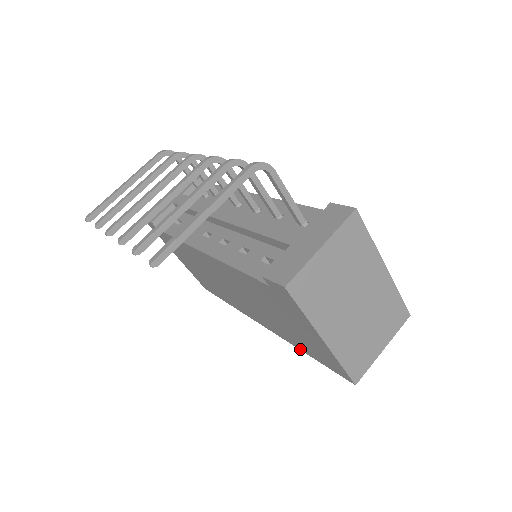
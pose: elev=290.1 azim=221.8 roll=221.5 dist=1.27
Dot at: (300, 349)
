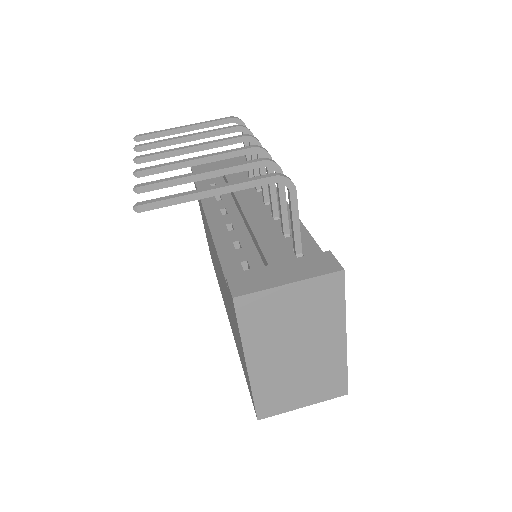
Dot at: occluded
